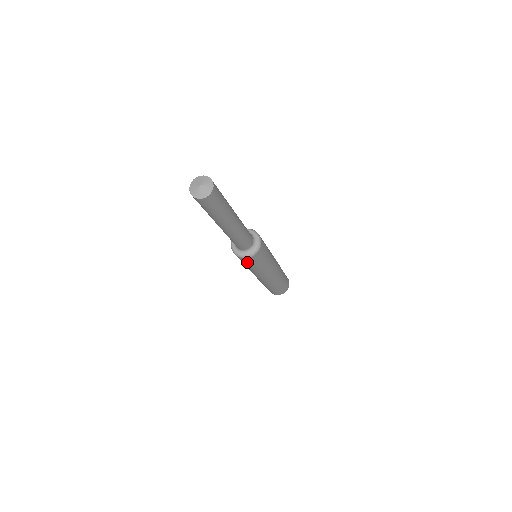
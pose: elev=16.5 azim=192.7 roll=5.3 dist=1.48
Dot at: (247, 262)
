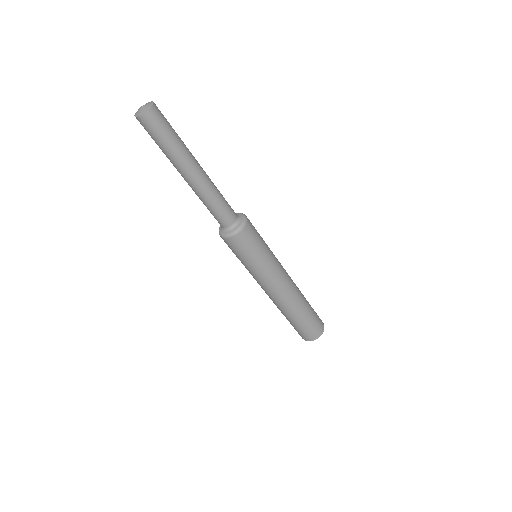
Dot at: (236, 248)
